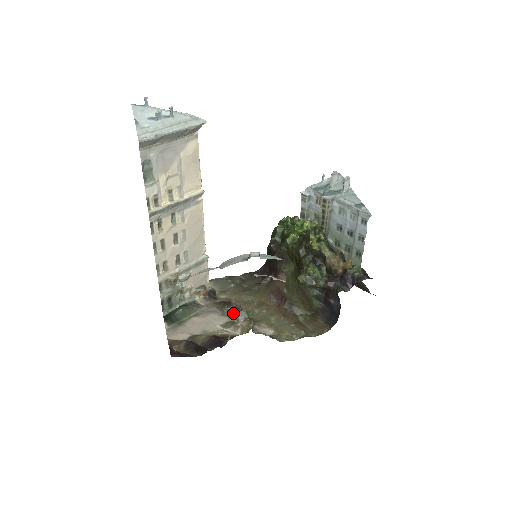
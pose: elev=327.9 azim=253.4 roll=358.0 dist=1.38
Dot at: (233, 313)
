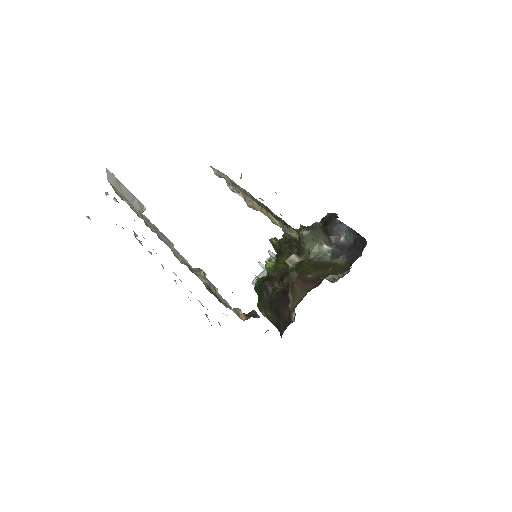
Dot at: (286, 285)
